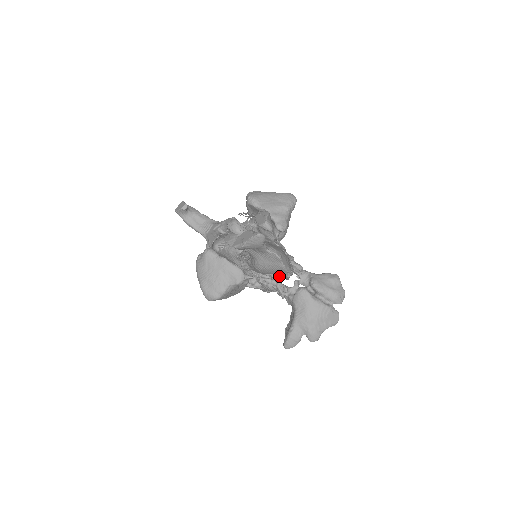
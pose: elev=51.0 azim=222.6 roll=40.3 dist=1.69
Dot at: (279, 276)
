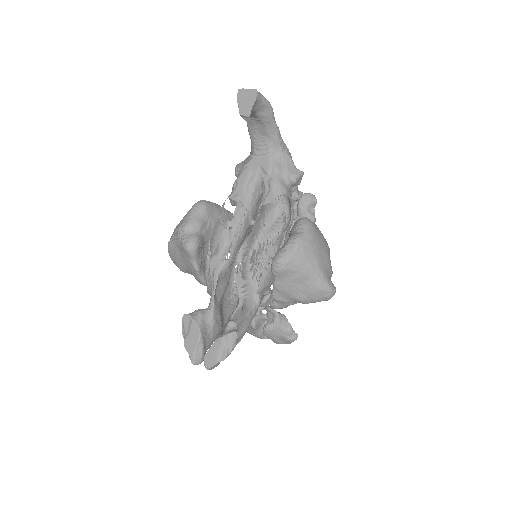
Dot at: occluded
